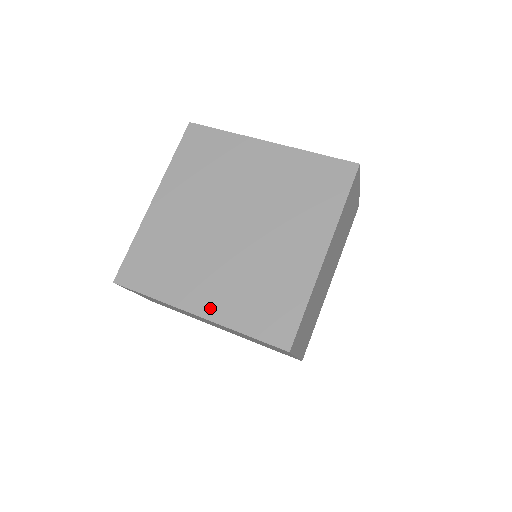
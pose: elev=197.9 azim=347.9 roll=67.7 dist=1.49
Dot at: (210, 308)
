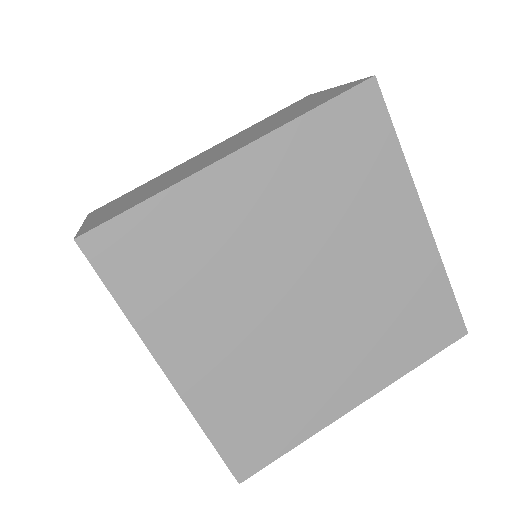
Dot at: (366, 385)
